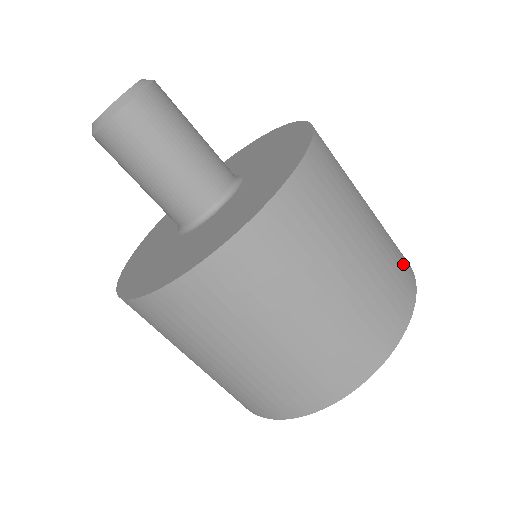
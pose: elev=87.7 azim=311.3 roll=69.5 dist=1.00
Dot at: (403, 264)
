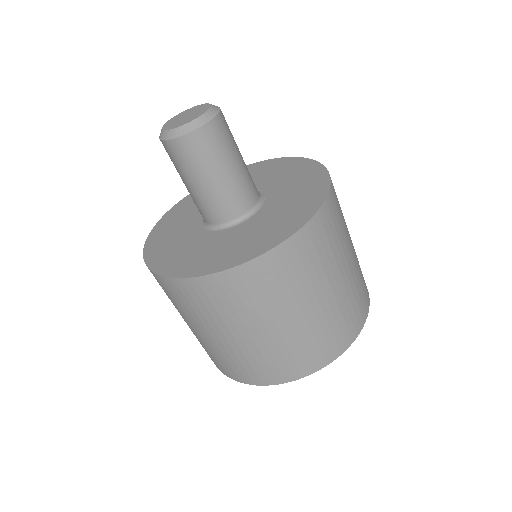
Dot at: (365, 289)
